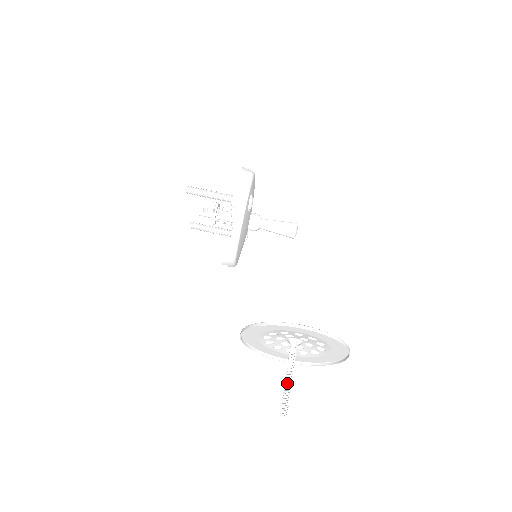
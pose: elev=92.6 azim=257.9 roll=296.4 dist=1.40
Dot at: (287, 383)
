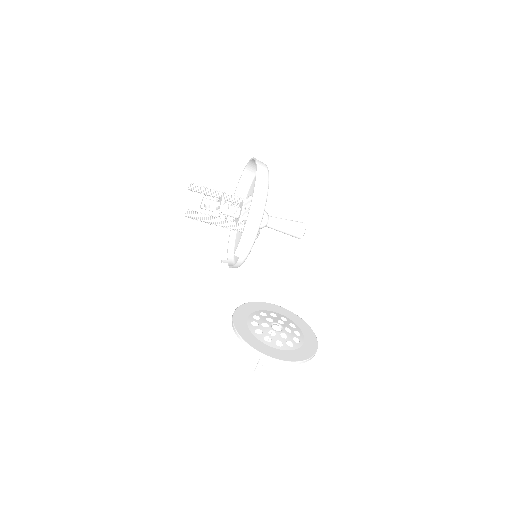
Dot at: occluded
